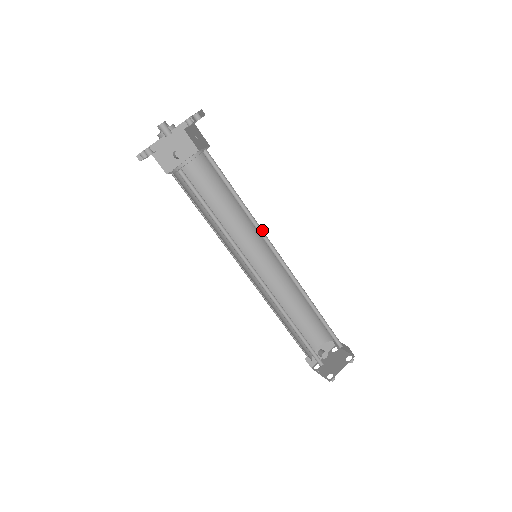
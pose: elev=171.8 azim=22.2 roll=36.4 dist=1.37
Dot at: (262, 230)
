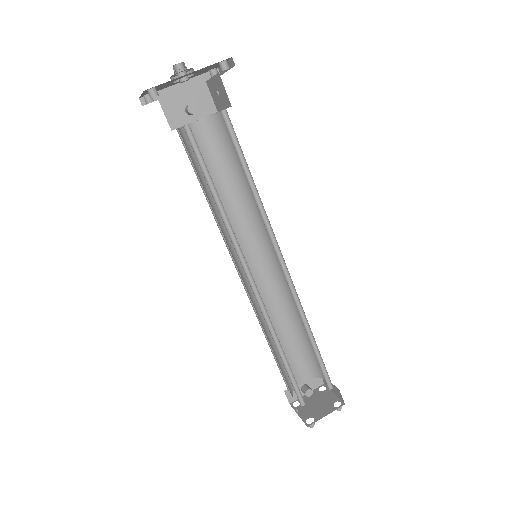
Dot at: occluded
